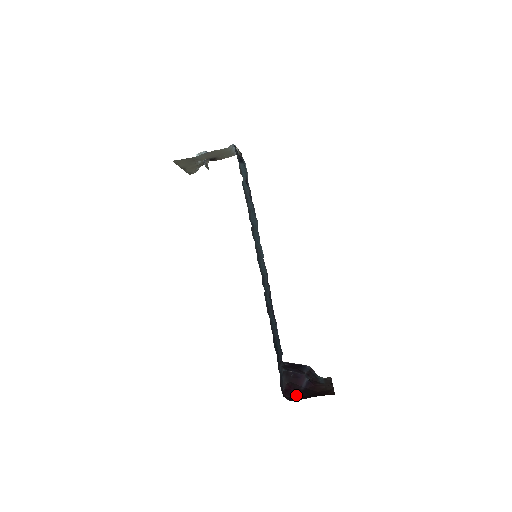
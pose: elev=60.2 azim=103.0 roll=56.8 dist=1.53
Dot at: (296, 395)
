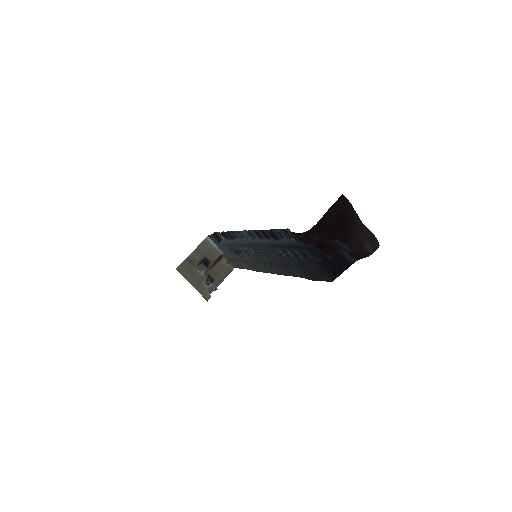
Dot at: (325, 235)
